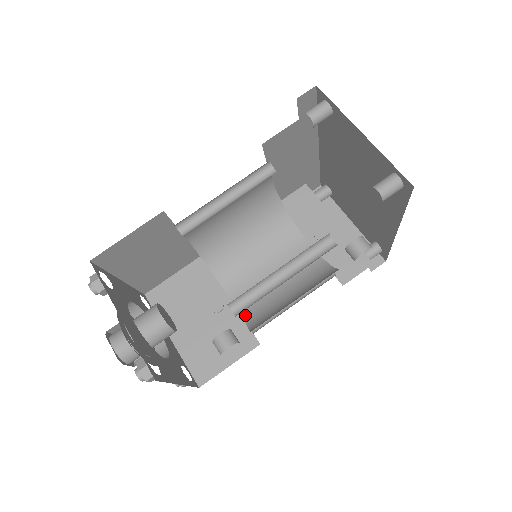
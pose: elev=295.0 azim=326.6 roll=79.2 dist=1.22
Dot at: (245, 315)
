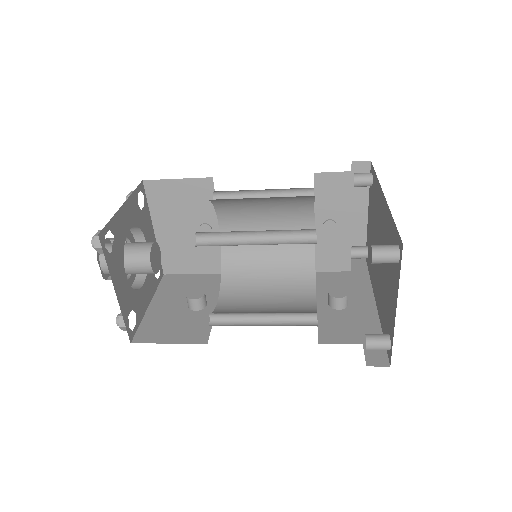
Dot at: (225, 256)
